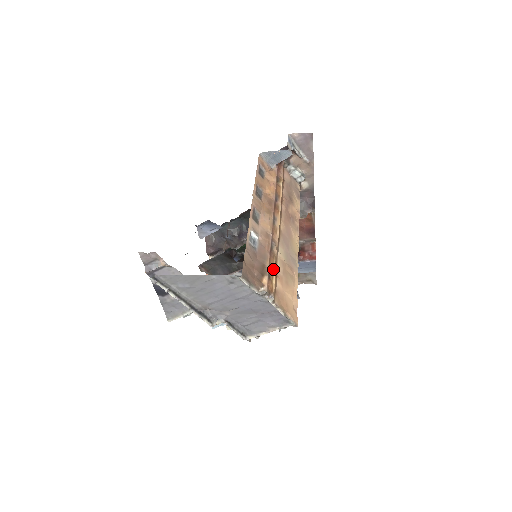
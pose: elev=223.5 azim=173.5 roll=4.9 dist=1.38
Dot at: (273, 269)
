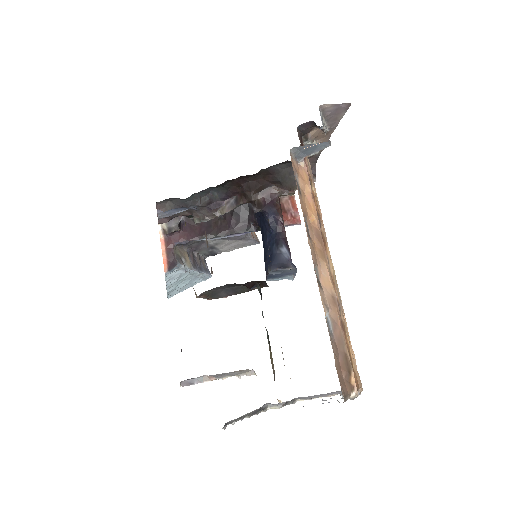
Dot at: (349, 349)
